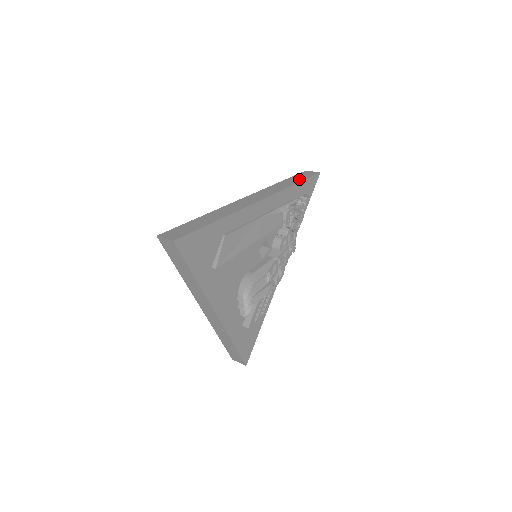
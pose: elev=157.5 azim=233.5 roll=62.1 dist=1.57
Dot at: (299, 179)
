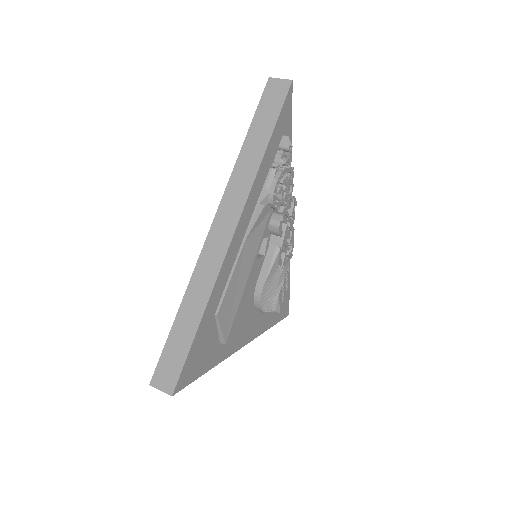
Dot at: (267, 125)
